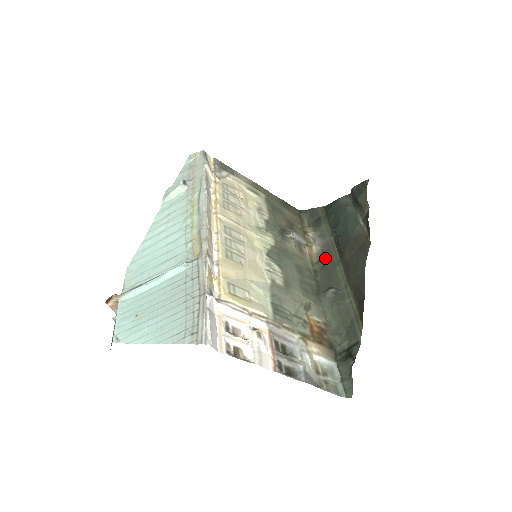
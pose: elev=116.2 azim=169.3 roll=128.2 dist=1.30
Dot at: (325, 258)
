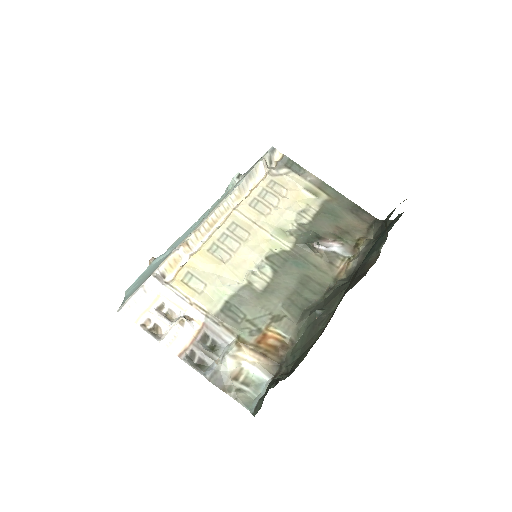
Dot at: (350, 277)
